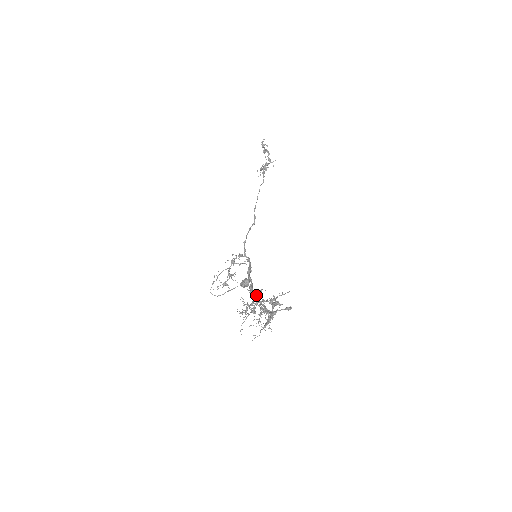
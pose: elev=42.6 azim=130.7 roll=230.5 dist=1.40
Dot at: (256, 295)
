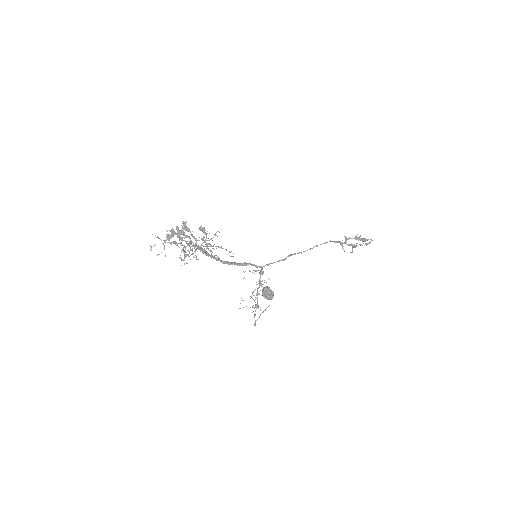
Dot at: (215, 257)
